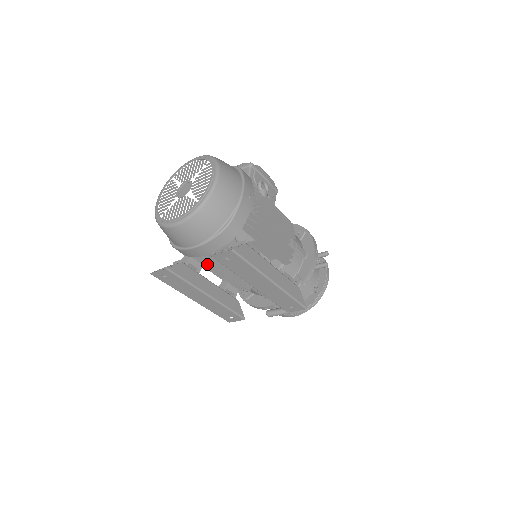
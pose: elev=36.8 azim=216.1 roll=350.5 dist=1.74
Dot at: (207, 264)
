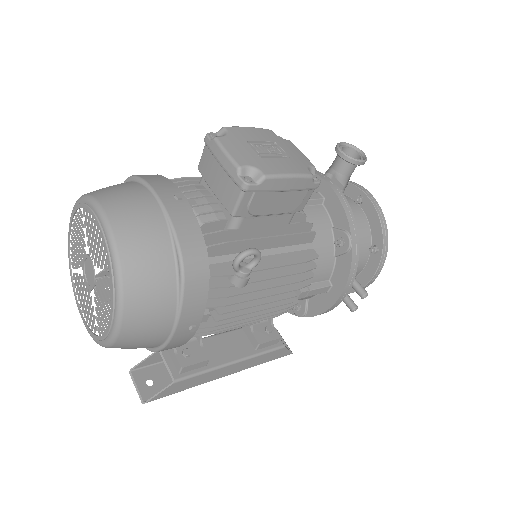
Dot at: occluded
